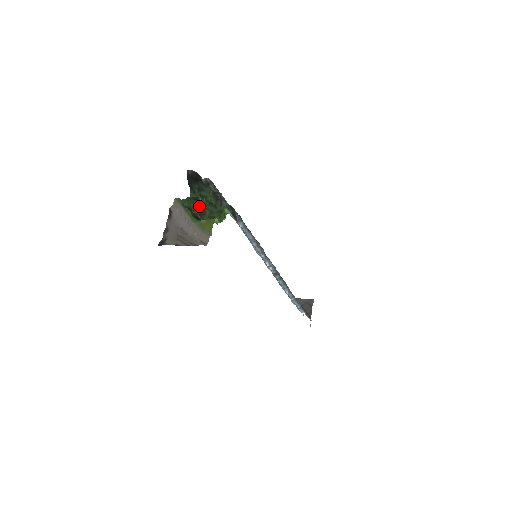
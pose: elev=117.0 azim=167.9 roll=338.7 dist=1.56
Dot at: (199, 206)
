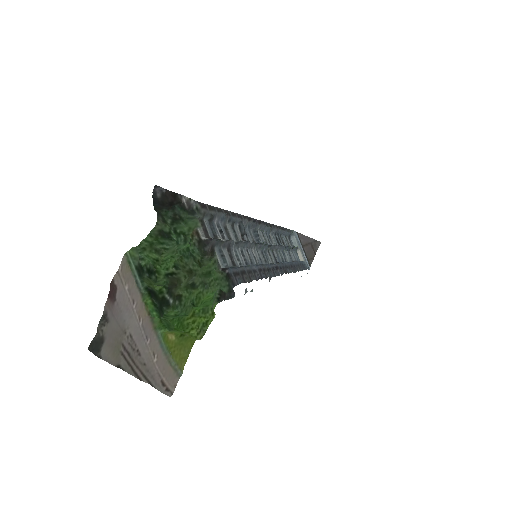
Dot at: (170, 262)
